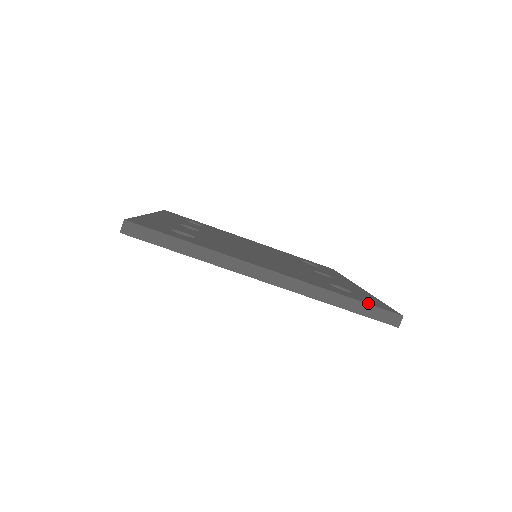
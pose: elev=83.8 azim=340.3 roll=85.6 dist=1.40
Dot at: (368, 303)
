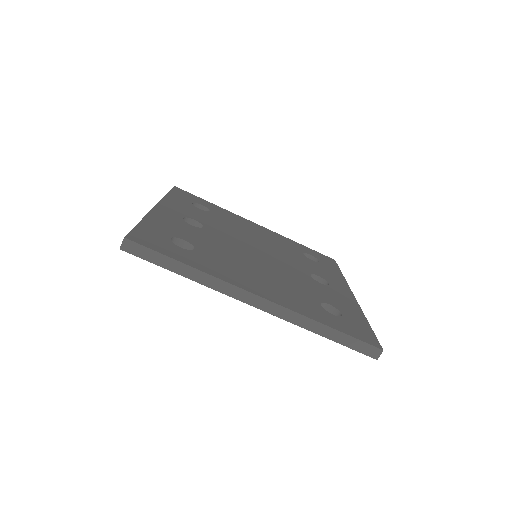
Dot at: (351, 335)
